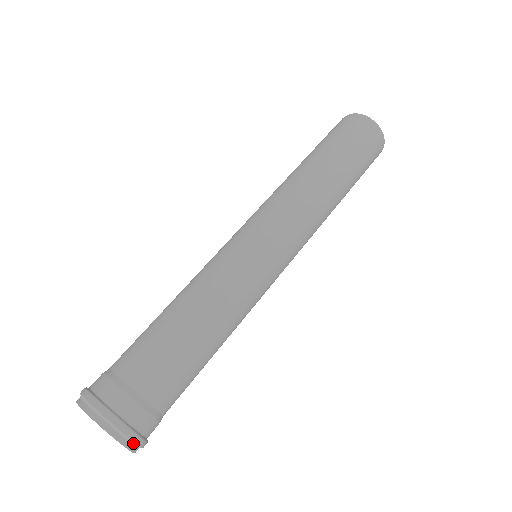
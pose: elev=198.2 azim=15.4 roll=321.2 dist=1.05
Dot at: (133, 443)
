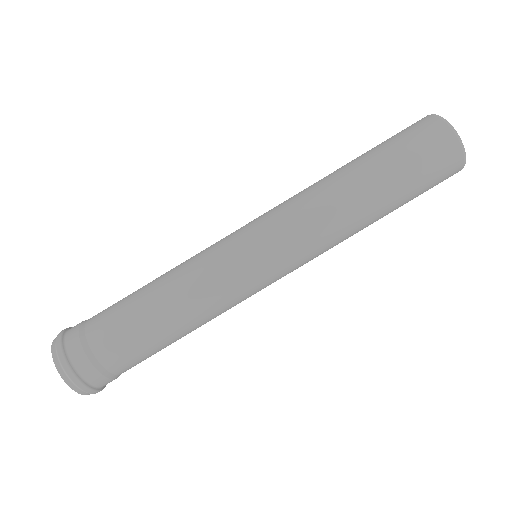
Dot at: (58, 358)
